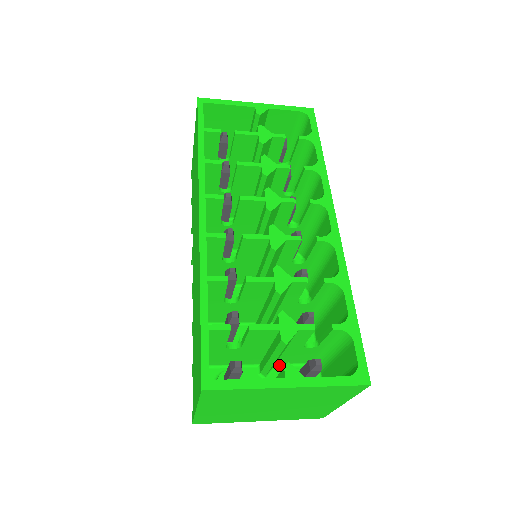
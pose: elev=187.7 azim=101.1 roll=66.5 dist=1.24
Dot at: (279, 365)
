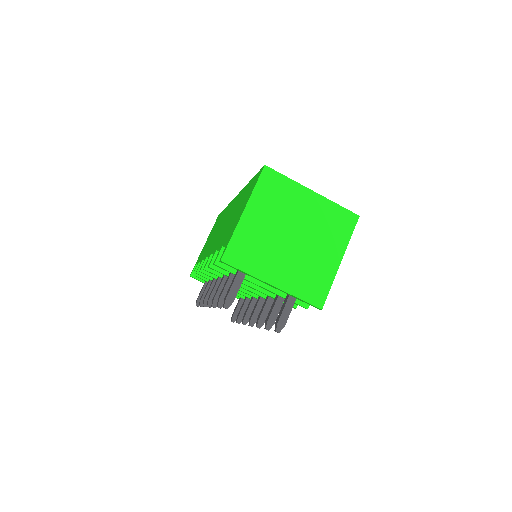
Dot at: occluded
